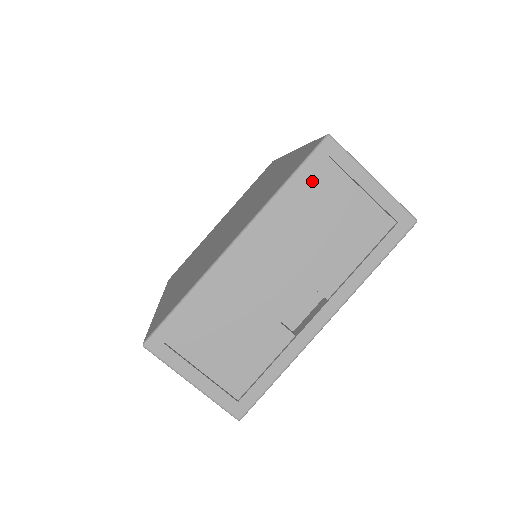
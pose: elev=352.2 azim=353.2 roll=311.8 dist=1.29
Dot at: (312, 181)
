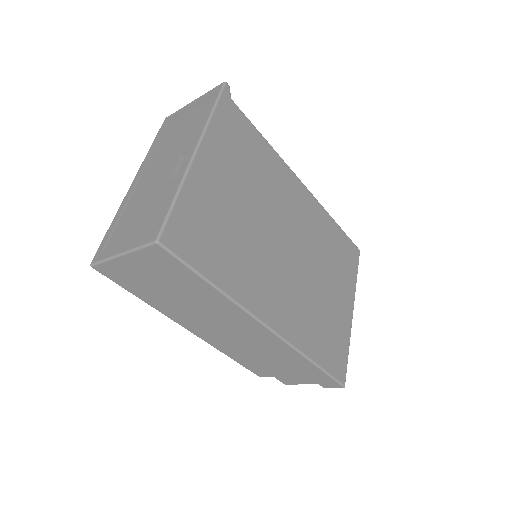
Dot at: (165, 134)
